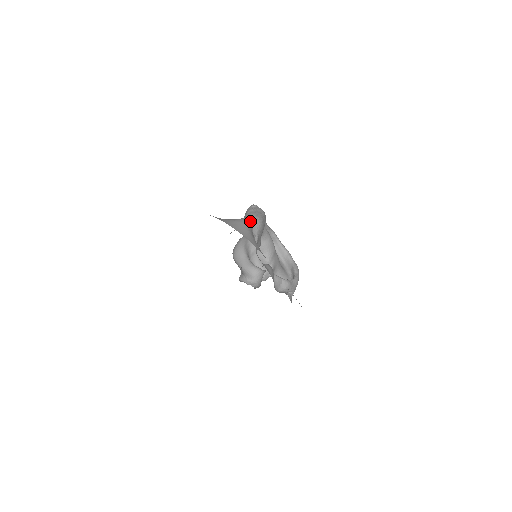
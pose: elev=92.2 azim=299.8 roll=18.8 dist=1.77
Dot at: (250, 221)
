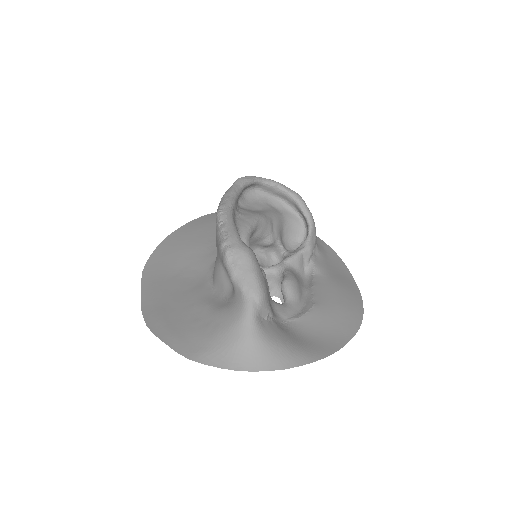
Dot at: (253, 316)
